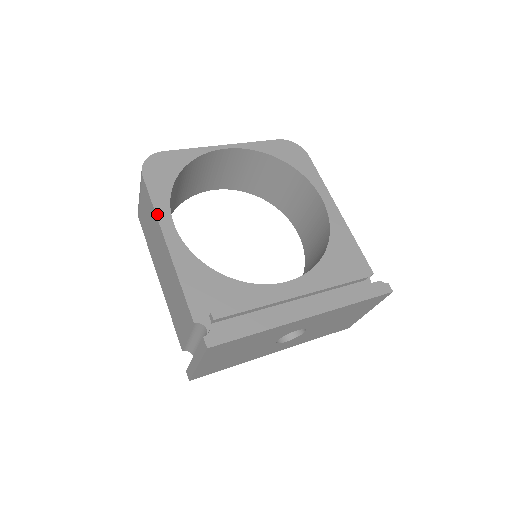
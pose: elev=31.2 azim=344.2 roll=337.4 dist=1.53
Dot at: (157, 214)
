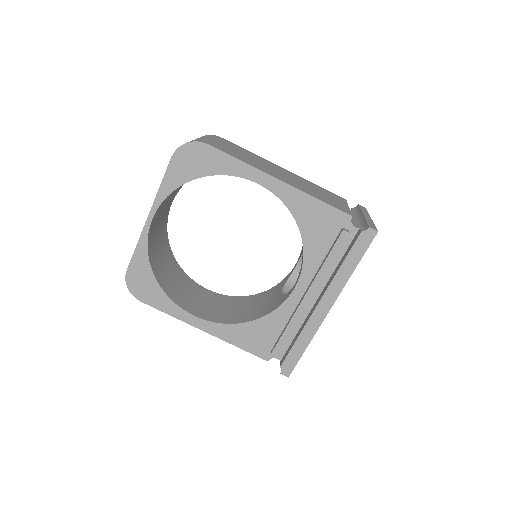
Dot at: (179, 319)
